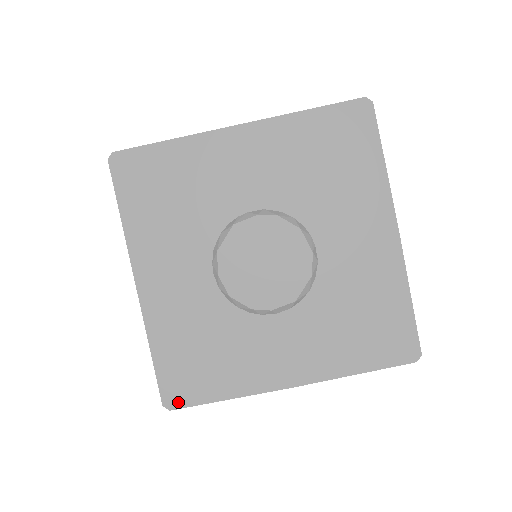
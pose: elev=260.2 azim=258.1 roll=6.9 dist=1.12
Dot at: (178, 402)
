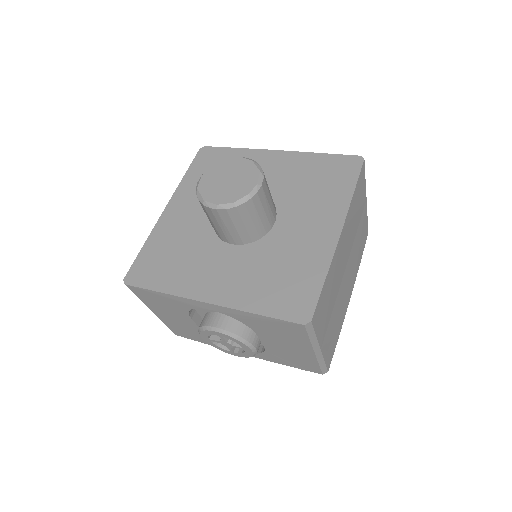
Dot at: (308, 312)
